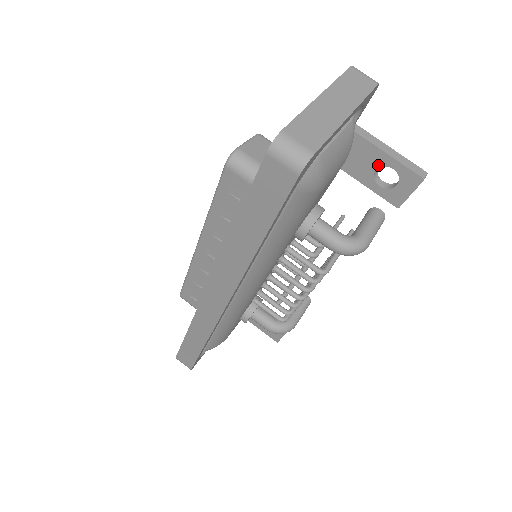
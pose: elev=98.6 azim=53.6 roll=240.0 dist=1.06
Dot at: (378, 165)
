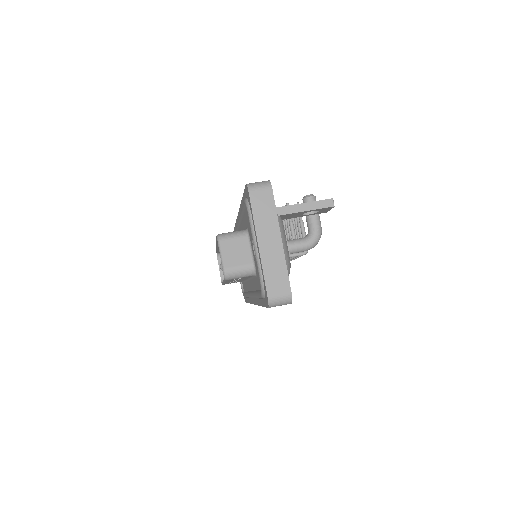
Dot at: (303, 213)
